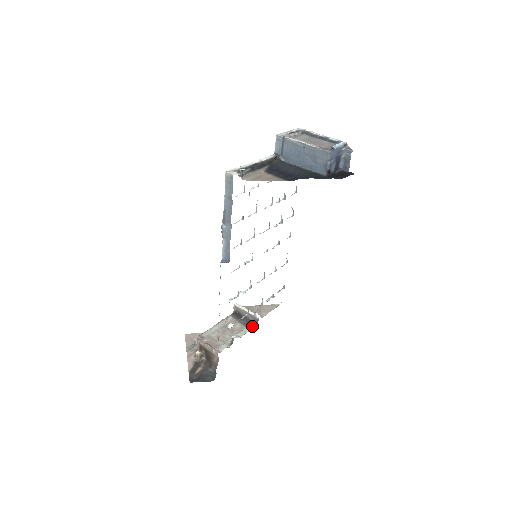
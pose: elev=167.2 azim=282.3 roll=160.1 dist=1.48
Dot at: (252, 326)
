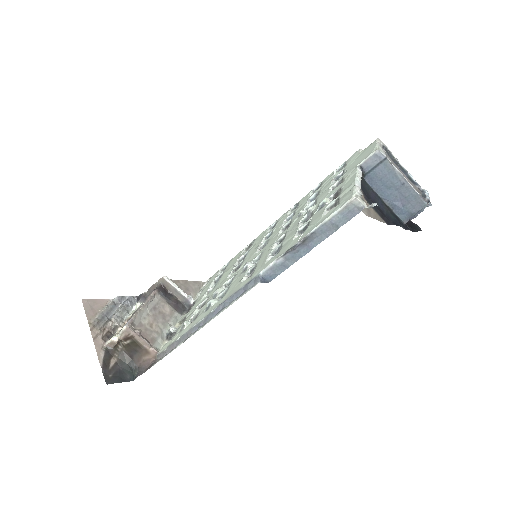
Dot at: (183, 311)
